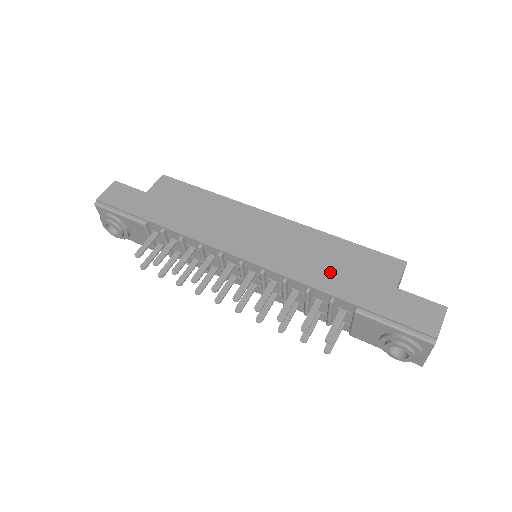
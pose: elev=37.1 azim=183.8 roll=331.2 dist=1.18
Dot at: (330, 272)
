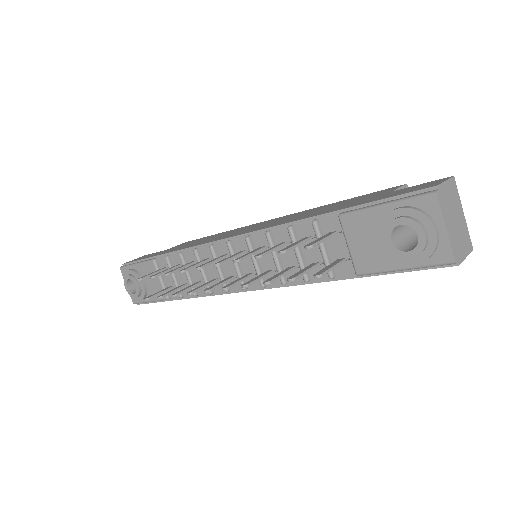
Dot at: (317, 212)
